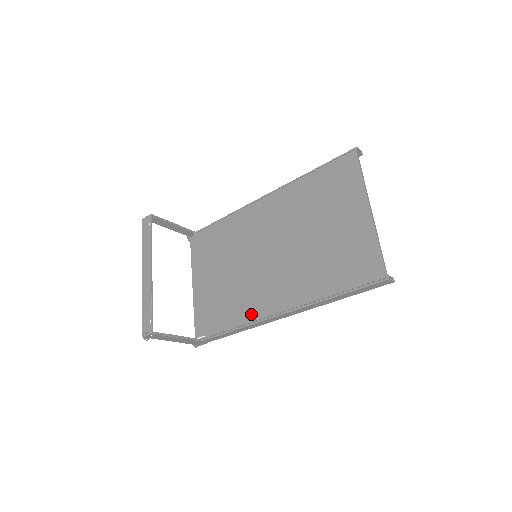
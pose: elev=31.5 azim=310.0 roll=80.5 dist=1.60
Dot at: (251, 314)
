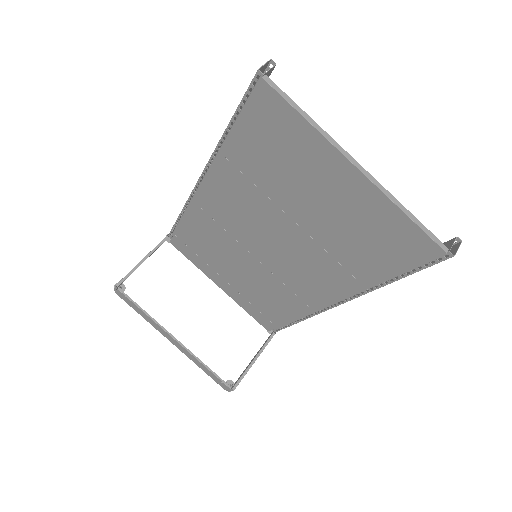
Dot at: (304, 309)
